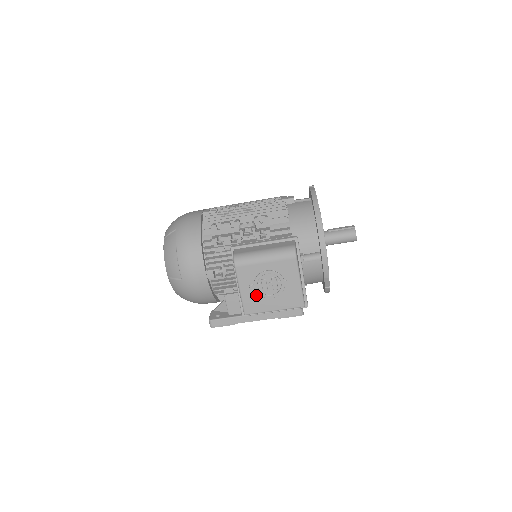
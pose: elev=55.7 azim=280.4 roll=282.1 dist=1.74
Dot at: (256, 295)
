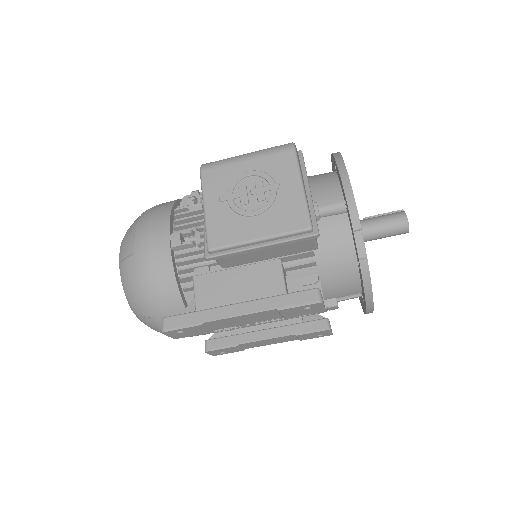
Dot at: (229, 213)
